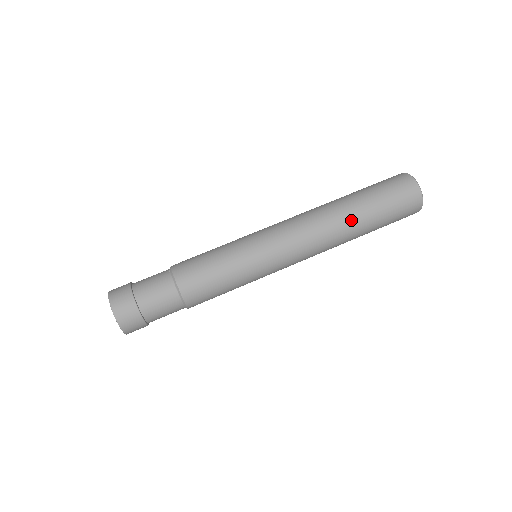
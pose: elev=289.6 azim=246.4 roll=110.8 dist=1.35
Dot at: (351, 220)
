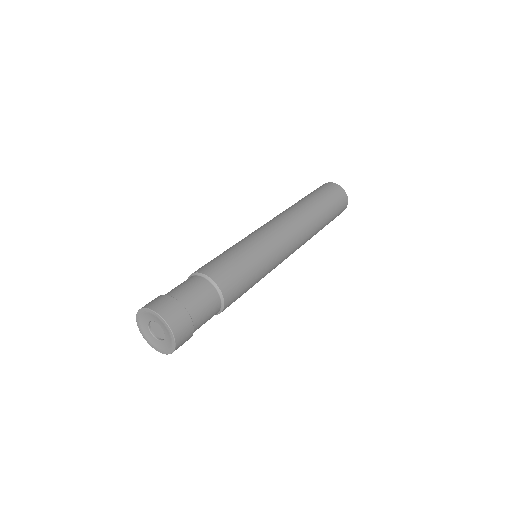
Dot at: (303, 204)
